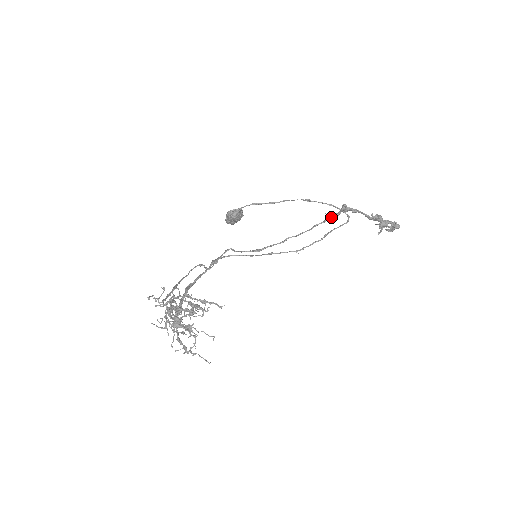
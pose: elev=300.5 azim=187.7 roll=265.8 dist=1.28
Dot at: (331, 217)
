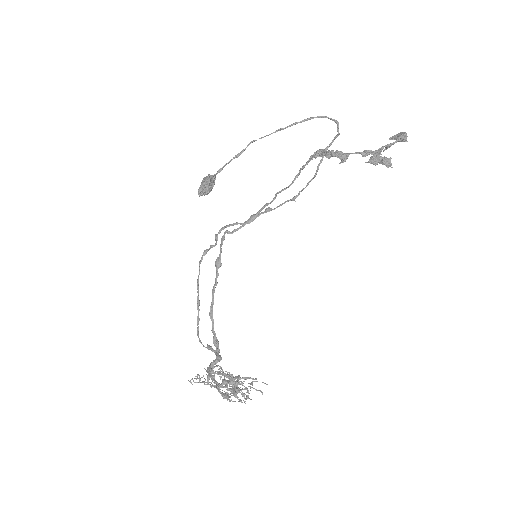
Dot at: (316, 153)
